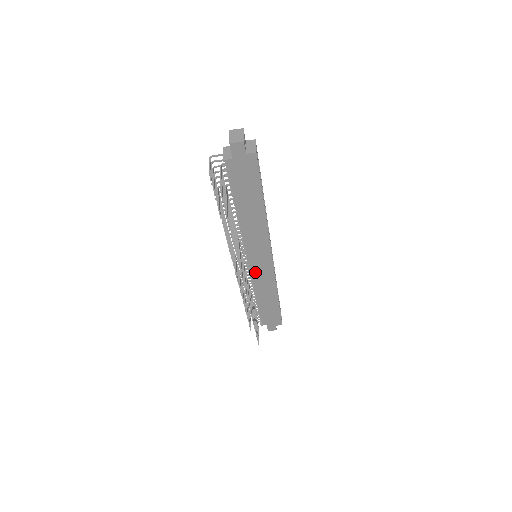
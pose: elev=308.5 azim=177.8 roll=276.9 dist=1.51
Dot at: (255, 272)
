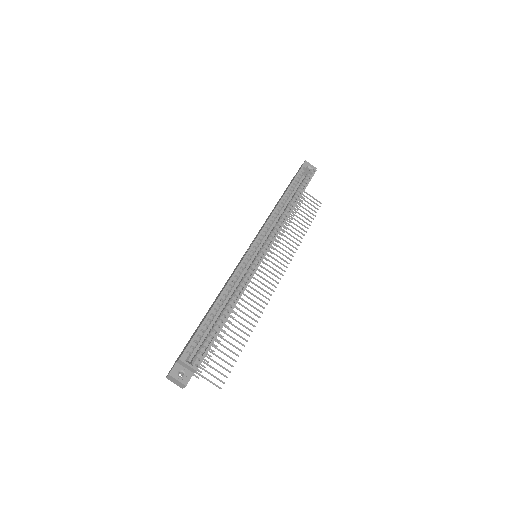
Dot at: occluded
